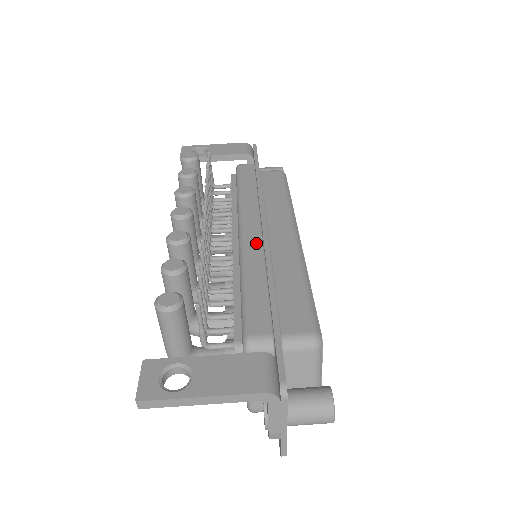
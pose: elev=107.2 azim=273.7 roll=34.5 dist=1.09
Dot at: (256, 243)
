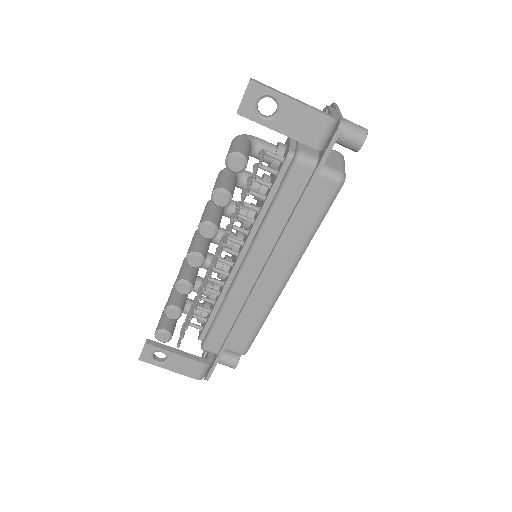
Dot at: (246, 287)
